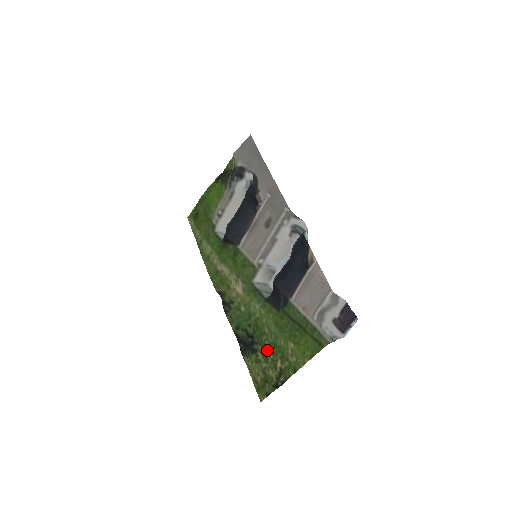
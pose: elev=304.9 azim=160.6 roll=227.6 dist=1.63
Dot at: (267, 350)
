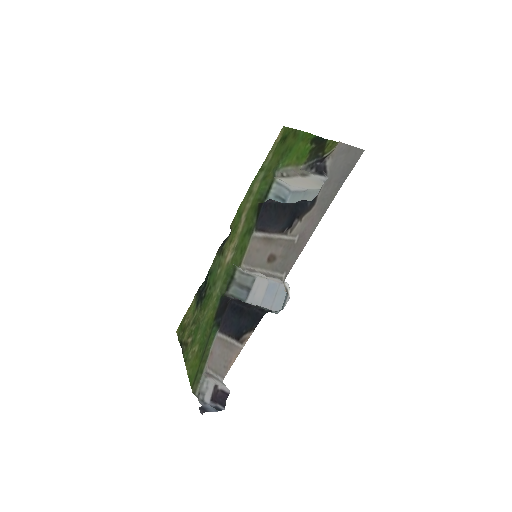
Dot at: (197, 320)
